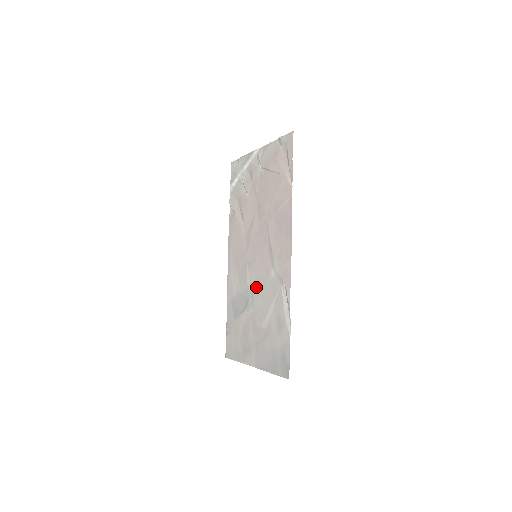
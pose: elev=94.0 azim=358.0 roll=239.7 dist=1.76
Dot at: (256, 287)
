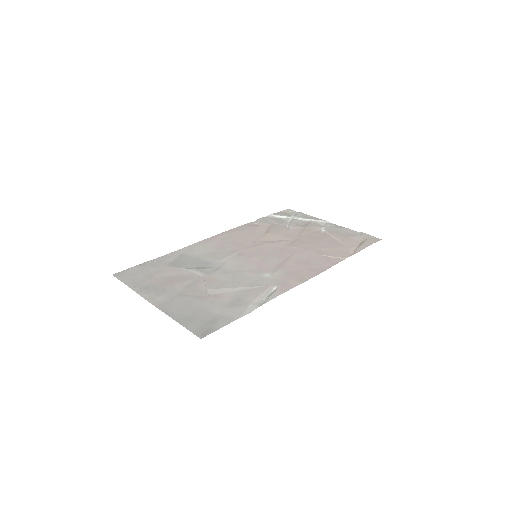
Dot at: (231, 268)
